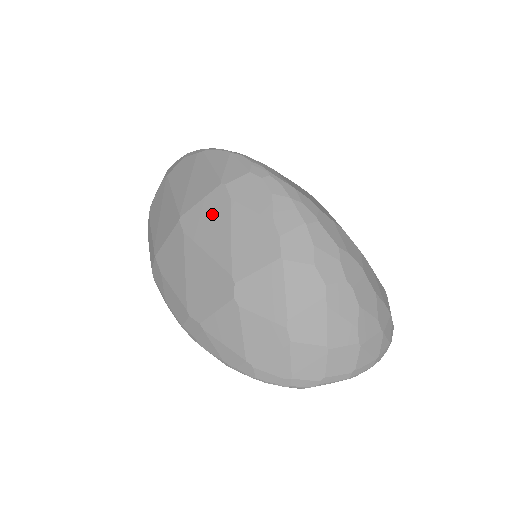
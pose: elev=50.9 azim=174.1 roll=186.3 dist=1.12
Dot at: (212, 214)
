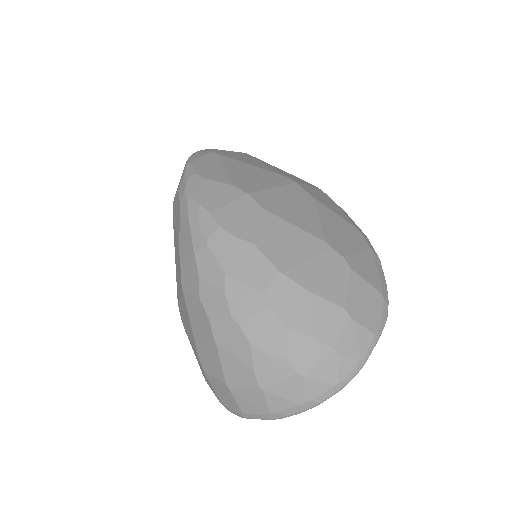
Dot at: occluded
